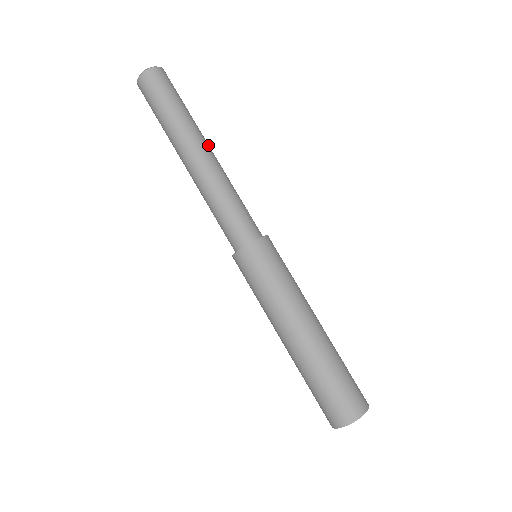
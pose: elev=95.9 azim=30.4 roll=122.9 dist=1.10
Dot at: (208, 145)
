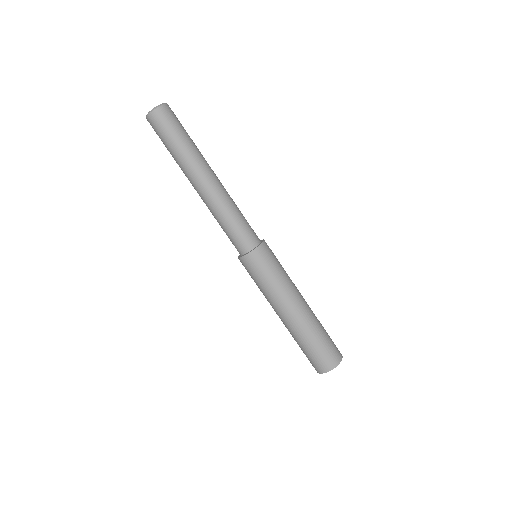
Dot at: occluded
